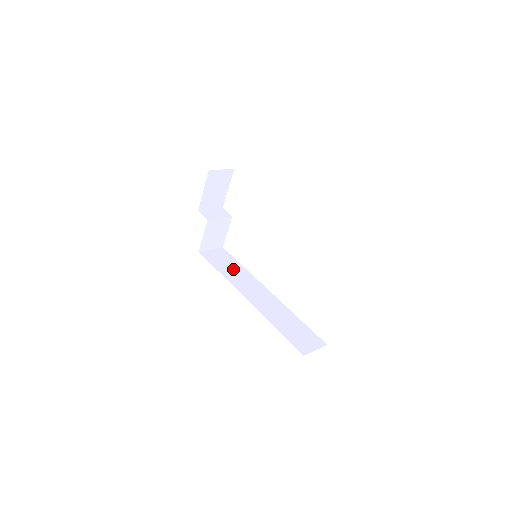
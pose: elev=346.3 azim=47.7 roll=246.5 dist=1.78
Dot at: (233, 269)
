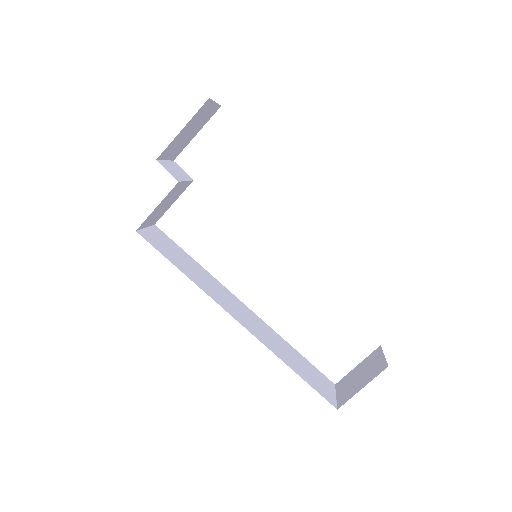
Dot at: (192, 267)
